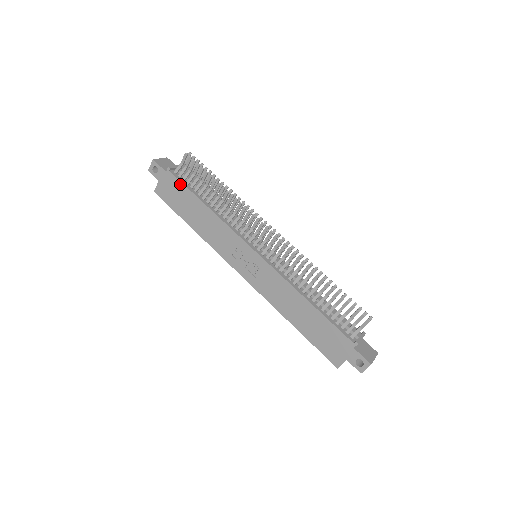
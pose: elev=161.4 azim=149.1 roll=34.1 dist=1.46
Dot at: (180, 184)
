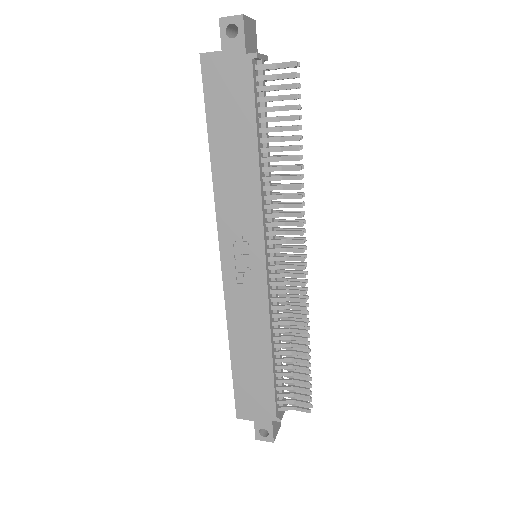
Dot at: (250, 92)
